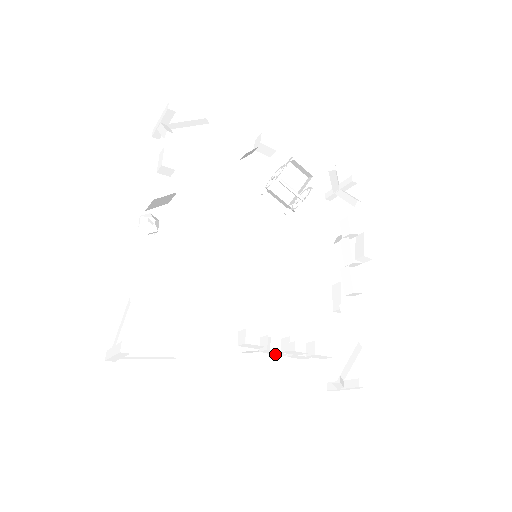
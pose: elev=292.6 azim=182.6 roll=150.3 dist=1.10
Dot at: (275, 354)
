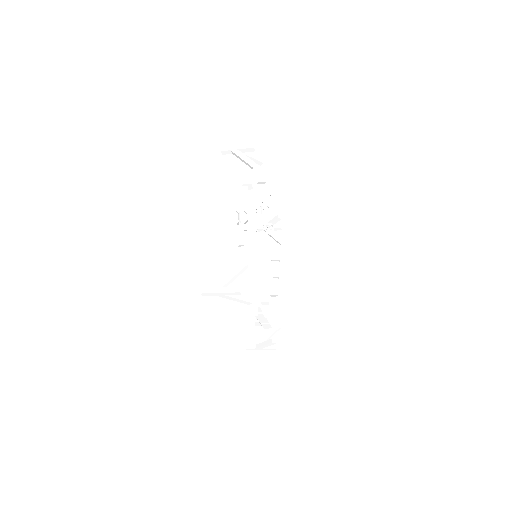
Dot at: occluded
